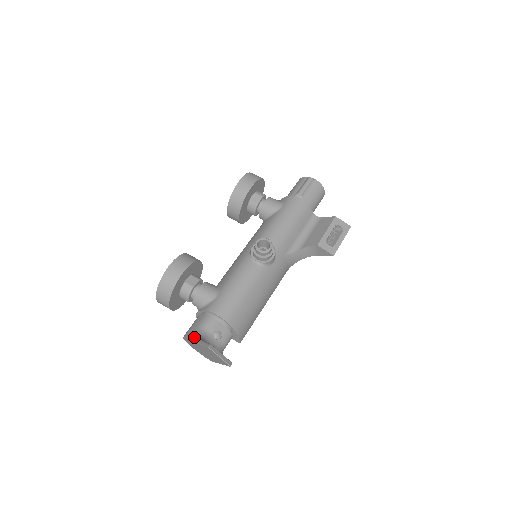
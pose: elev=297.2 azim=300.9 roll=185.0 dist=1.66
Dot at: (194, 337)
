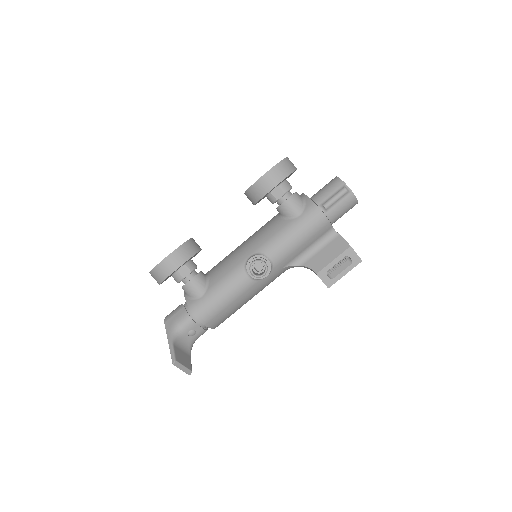
Dot at: (169, 334)
